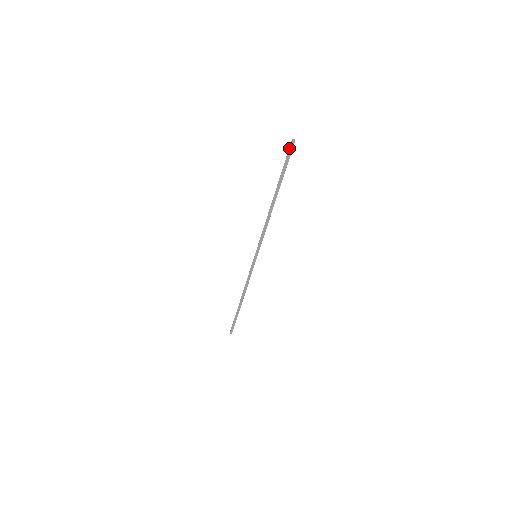
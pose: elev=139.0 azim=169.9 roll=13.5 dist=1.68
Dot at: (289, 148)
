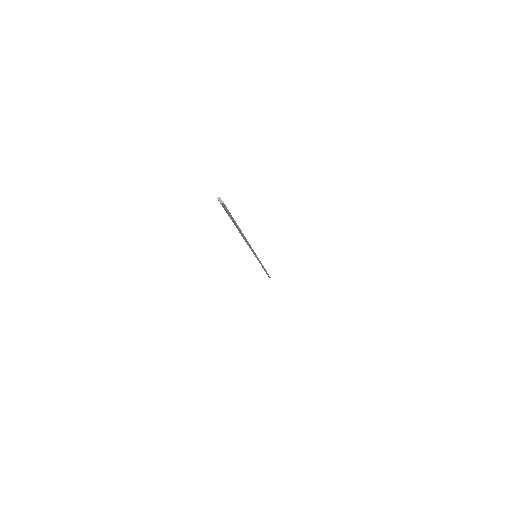
Dot at: occluded
